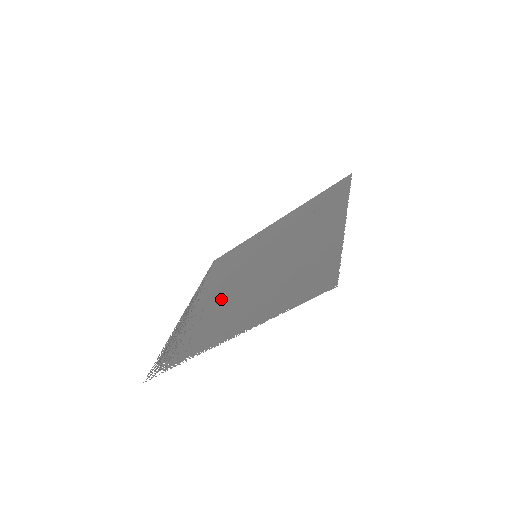
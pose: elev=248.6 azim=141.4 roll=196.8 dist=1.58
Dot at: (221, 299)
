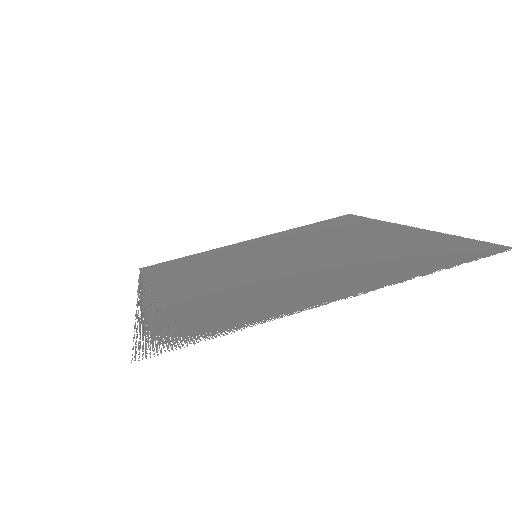
Dot at: (237, 282)
